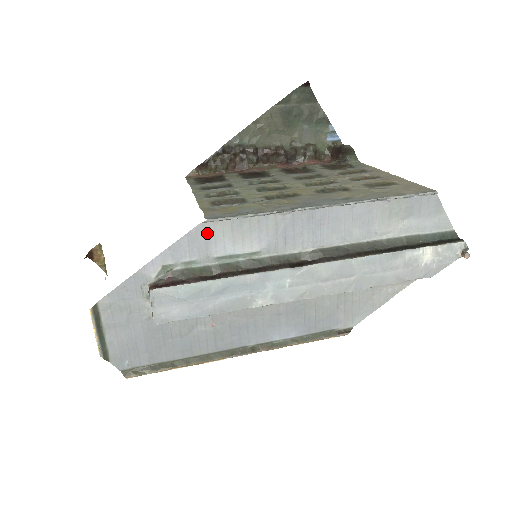
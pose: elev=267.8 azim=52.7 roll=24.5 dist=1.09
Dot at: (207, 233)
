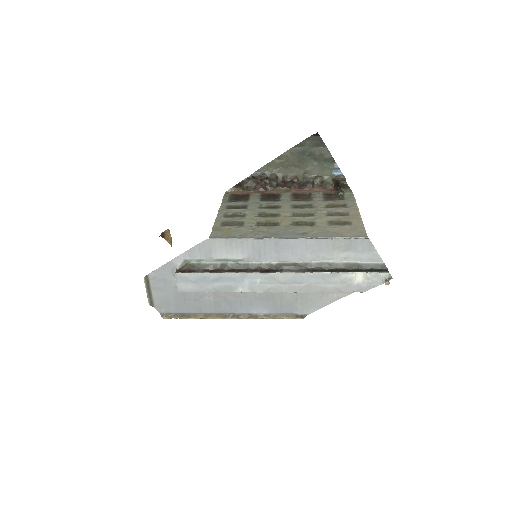
Dot at: (210, 245)
